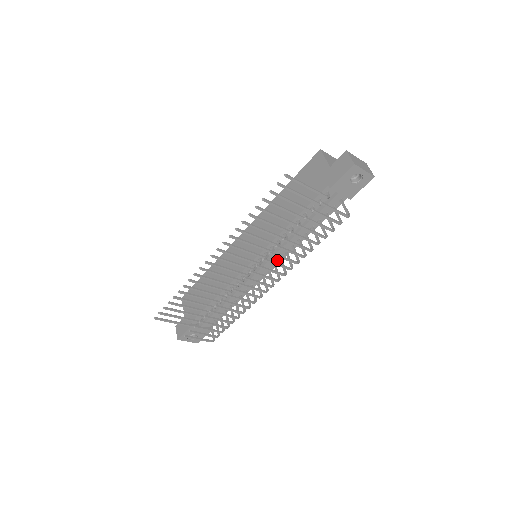
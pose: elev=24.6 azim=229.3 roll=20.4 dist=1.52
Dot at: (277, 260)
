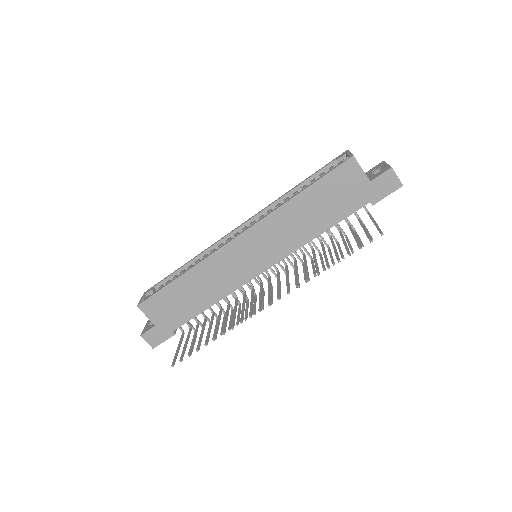
Dot at: occluded
